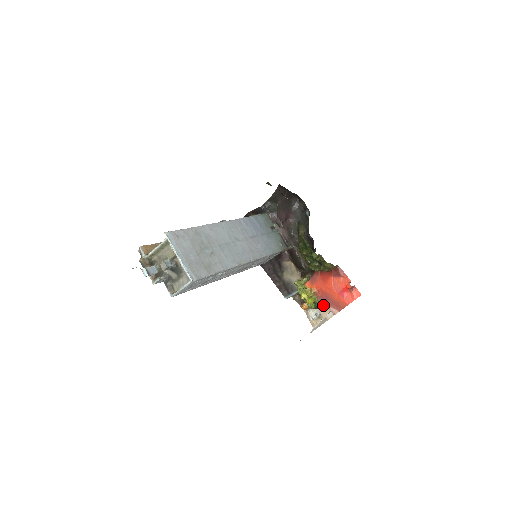
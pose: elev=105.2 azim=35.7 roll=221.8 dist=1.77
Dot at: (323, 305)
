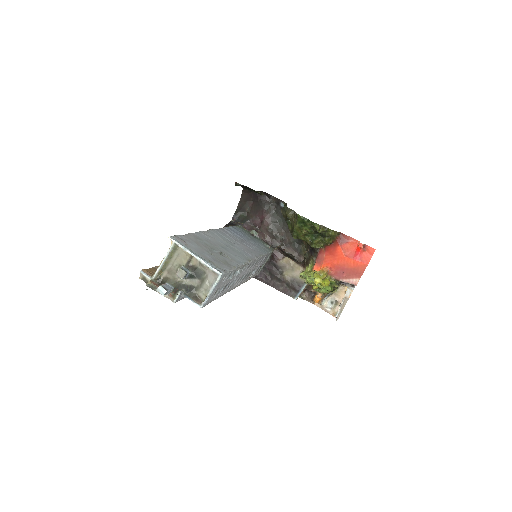
Dot at: occluded
